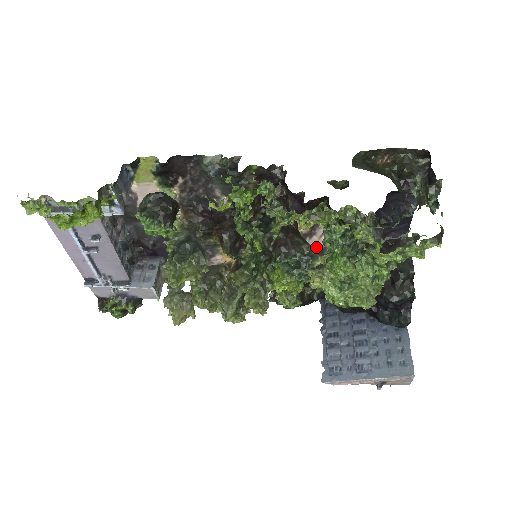
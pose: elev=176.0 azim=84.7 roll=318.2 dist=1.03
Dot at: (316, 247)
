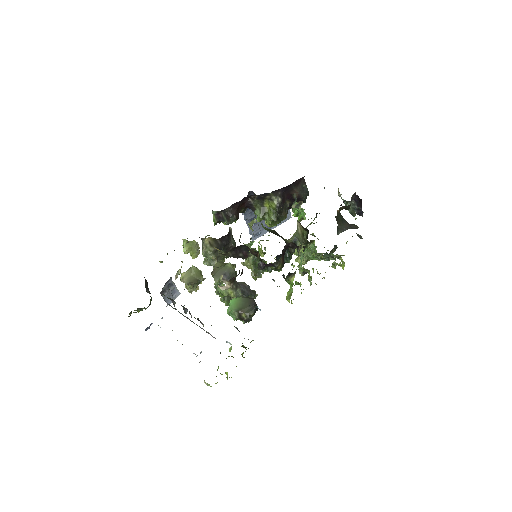
Dot at: occluded
